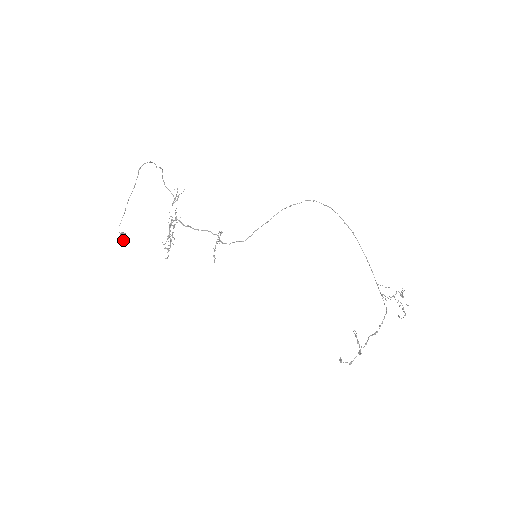
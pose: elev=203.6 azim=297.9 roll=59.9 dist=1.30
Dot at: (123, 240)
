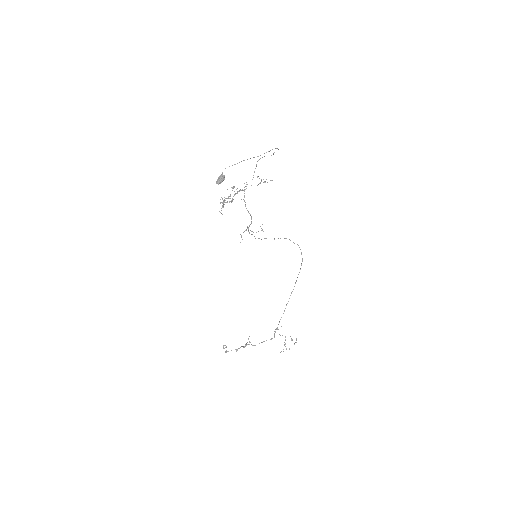
Dot at: (221, 182)
